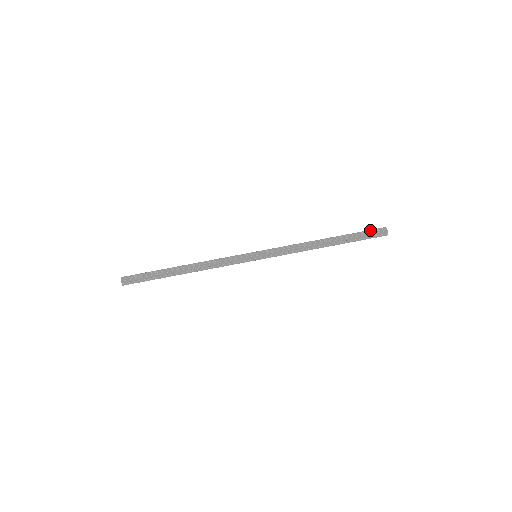
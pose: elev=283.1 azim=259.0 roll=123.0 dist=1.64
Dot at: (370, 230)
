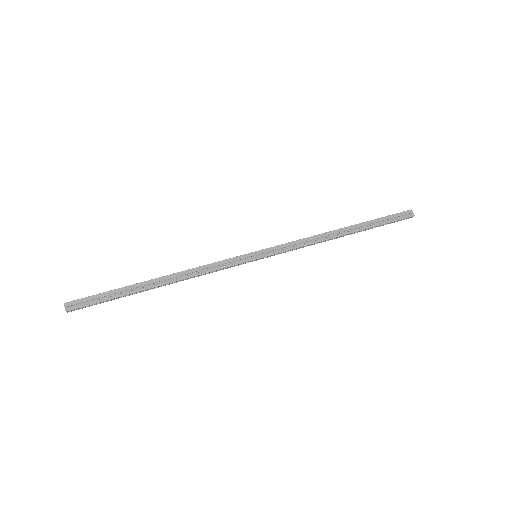
Dot at: occluded
